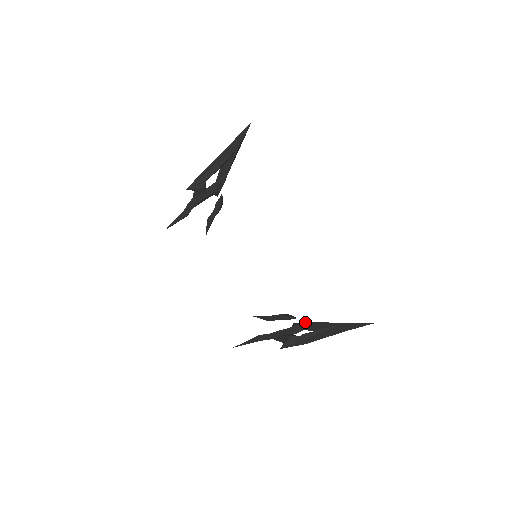
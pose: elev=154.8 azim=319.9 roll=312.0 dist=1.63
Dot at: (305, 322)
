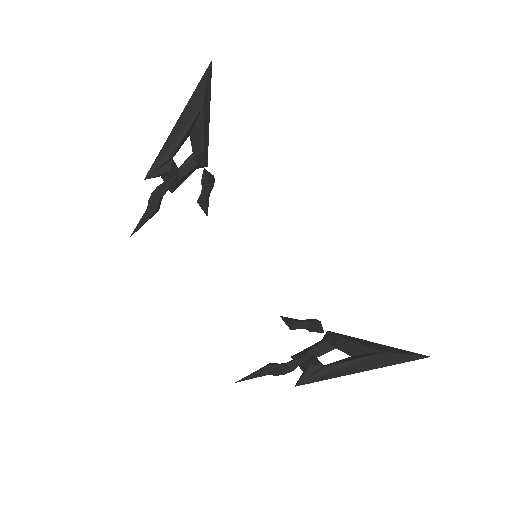
Dot at: (337, 337)
